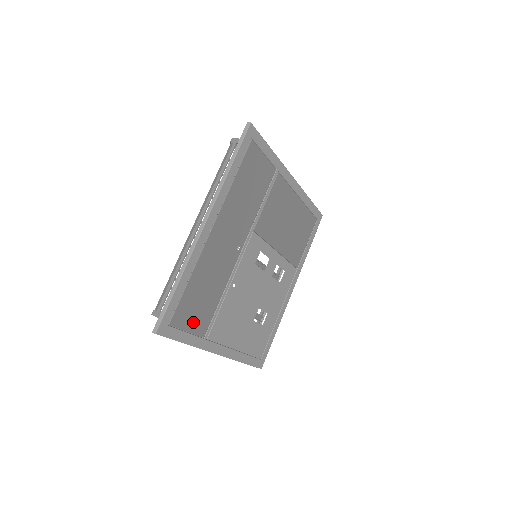
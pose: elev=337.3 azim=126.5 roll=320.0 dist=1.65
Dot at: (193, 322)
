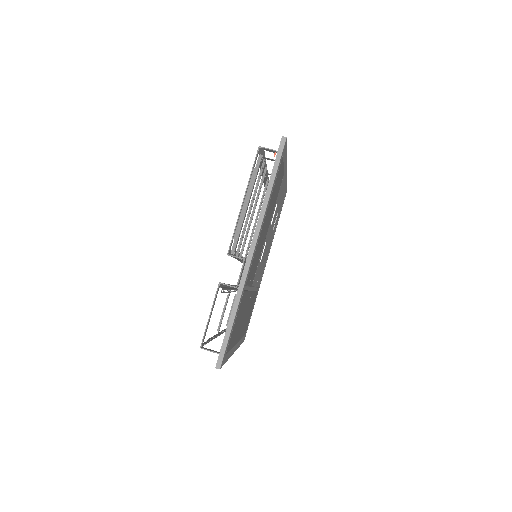
Dot at: occluded
